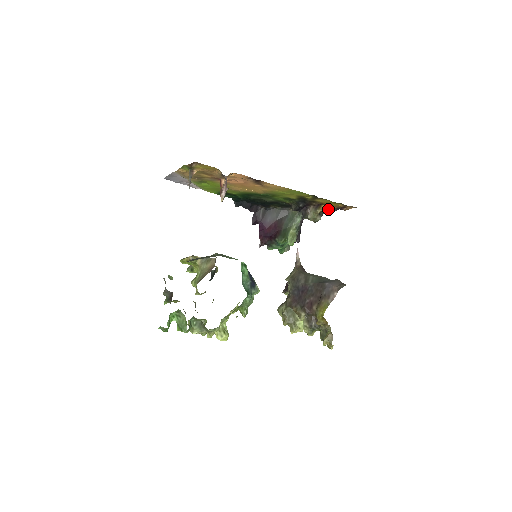
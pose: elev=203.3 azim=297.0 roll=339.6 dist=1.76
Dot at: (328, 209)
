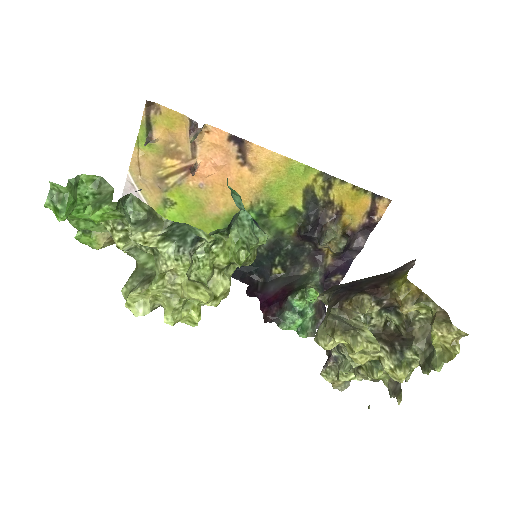
Dot at: (354, 243)
